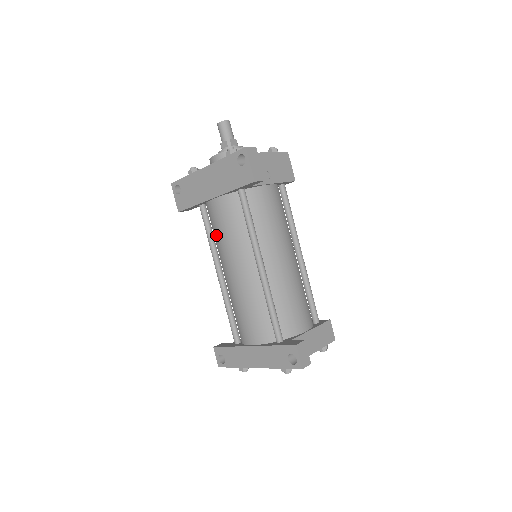
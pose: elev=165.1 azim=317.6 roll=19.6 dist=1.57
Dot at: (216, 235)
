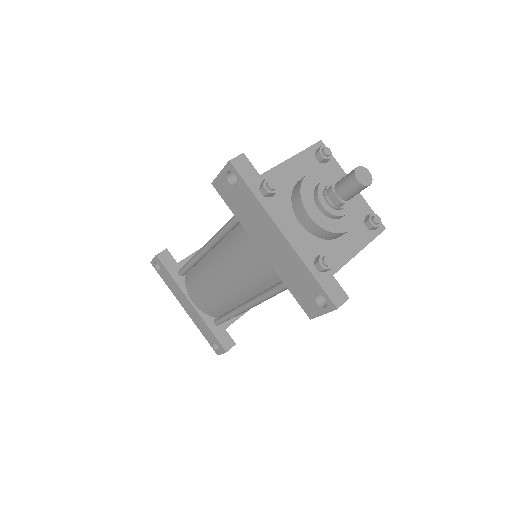
Dot at: (233, 249)
